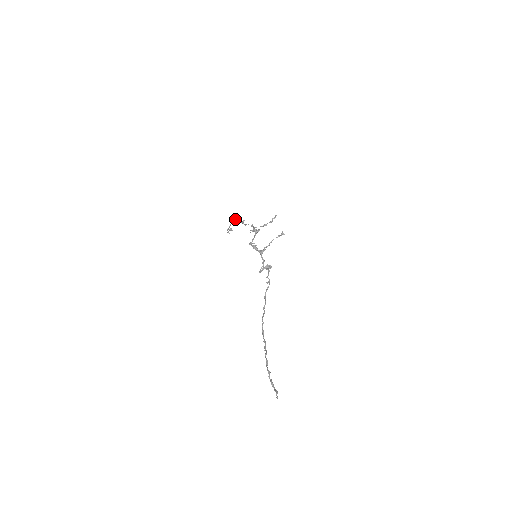
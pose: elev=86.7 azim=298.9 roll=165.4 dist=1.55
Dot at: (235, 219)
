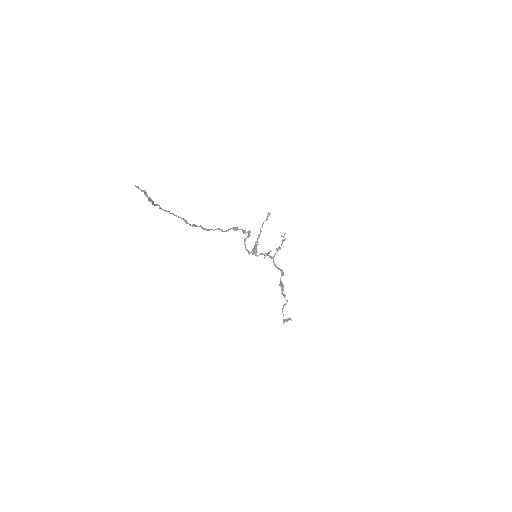
Dot at: occluded
